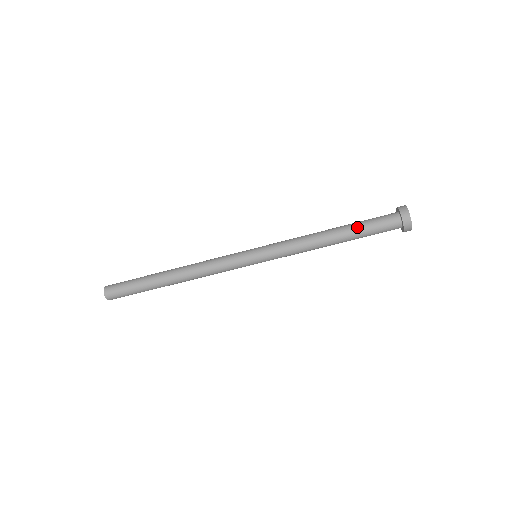
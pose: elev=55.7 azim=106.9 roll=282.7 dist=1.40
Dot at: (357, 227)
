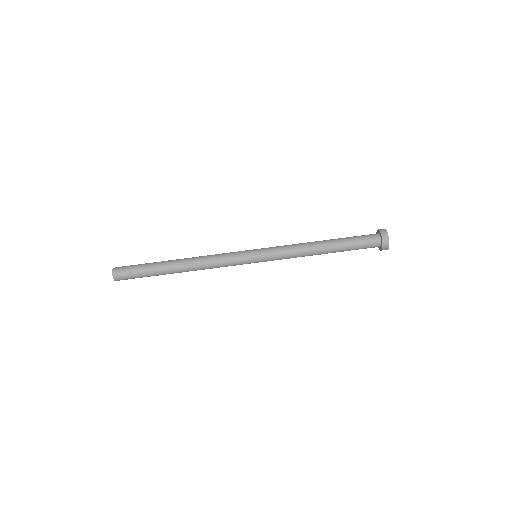
Dot at: (344, 238)
